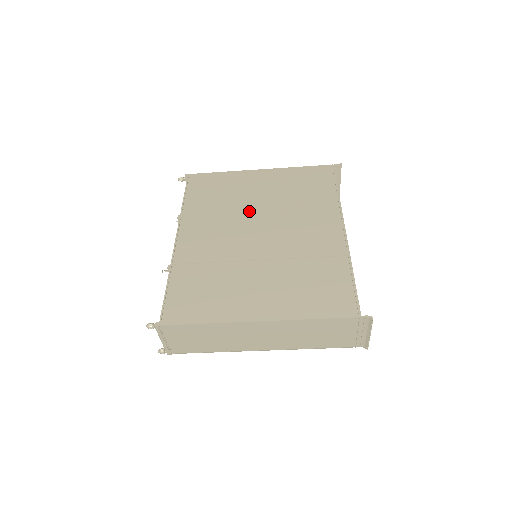
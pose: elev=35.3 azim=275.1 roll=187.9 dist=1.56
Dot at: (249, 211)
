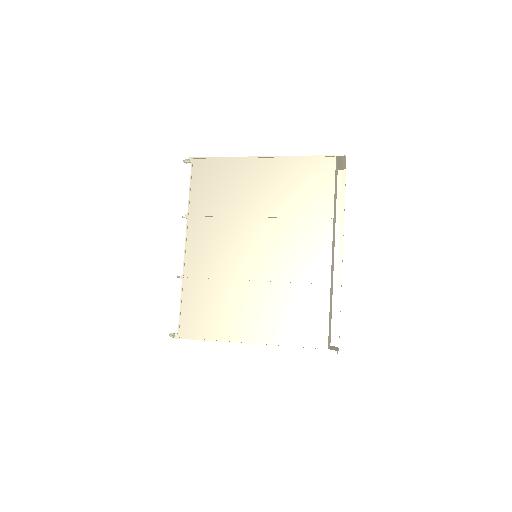
Dot at: (248, 218)
